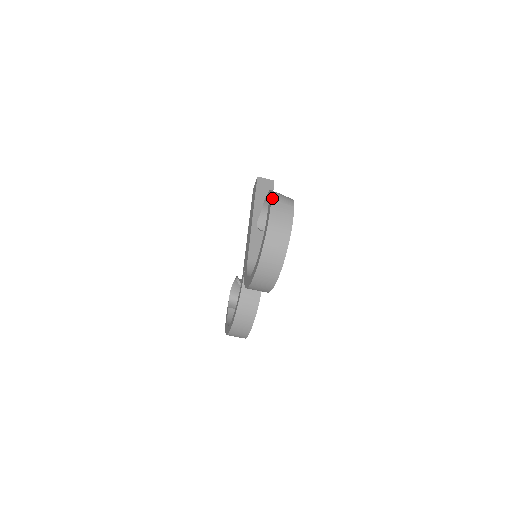
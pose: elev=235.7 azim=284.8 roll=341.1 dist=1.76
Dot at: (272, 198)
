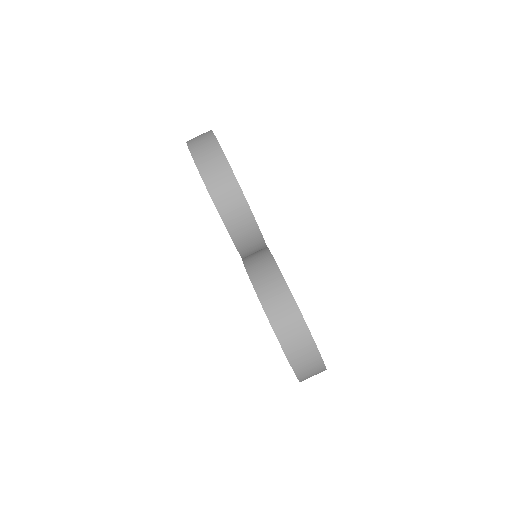
Dot at: occluded
